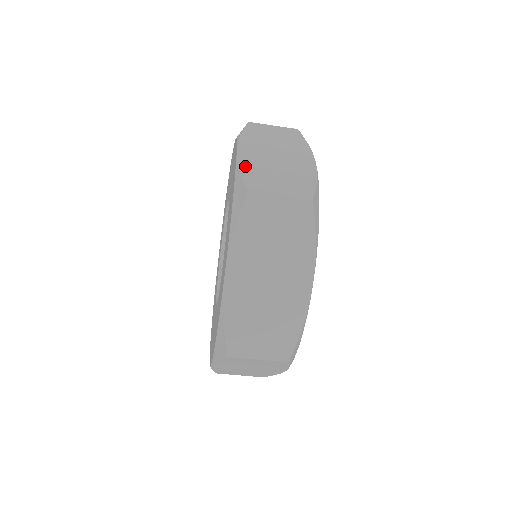
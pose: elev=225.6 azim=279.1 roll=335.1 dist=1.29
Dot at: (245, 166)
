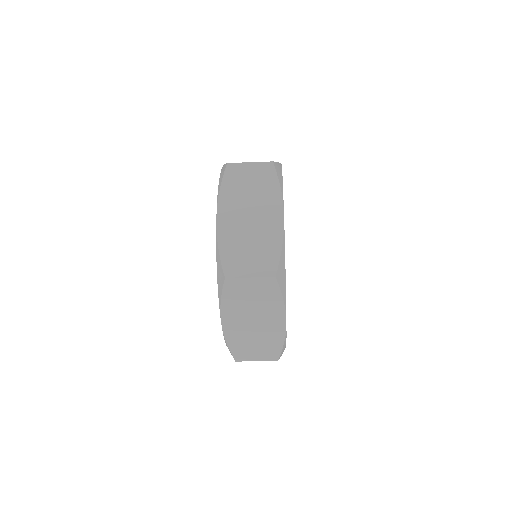
Dot at: (223, 241)
